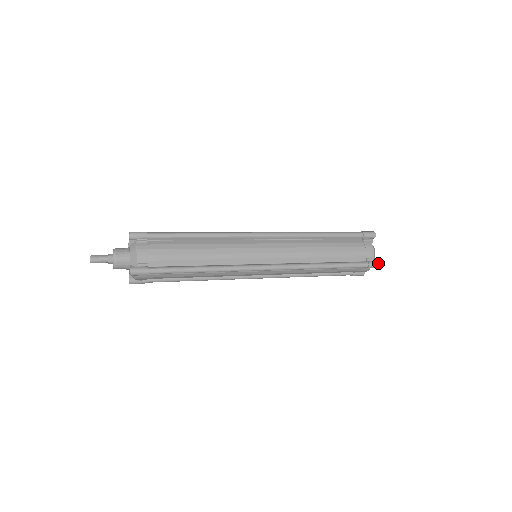
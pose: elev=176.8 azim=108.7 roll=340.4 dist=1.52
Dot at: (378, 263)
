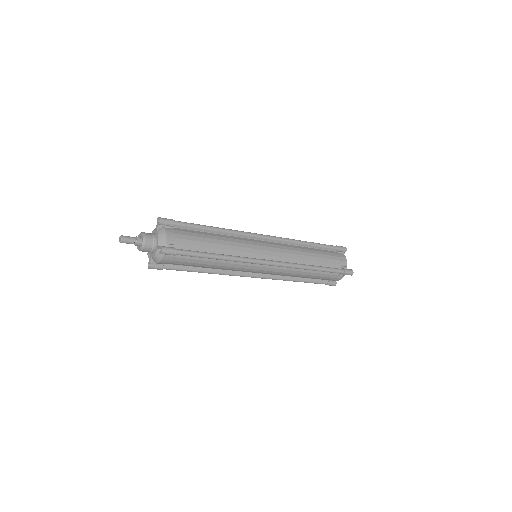
Dot at: (351, 271)
